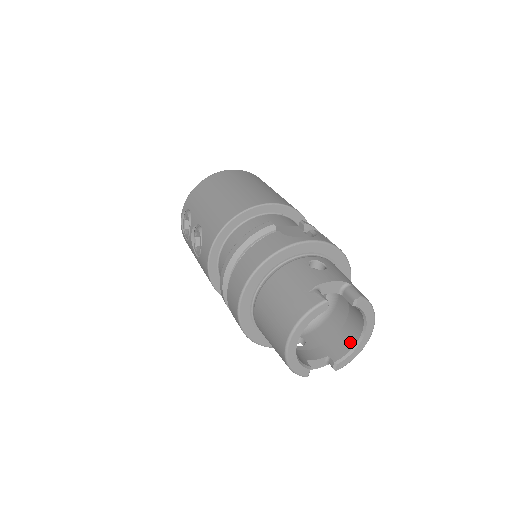
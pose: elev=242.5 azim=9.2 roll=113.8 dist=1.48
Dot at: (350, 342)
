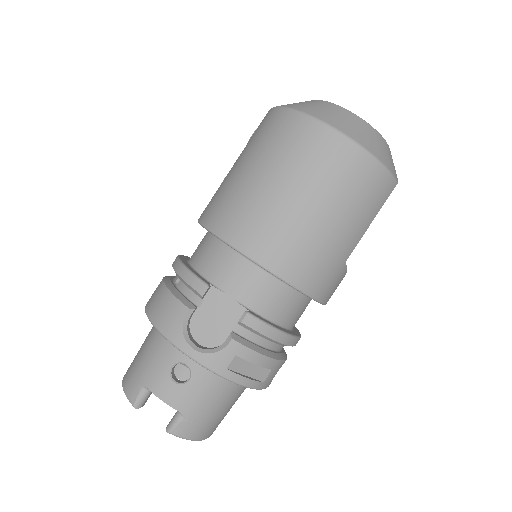
Dot at: occluded
